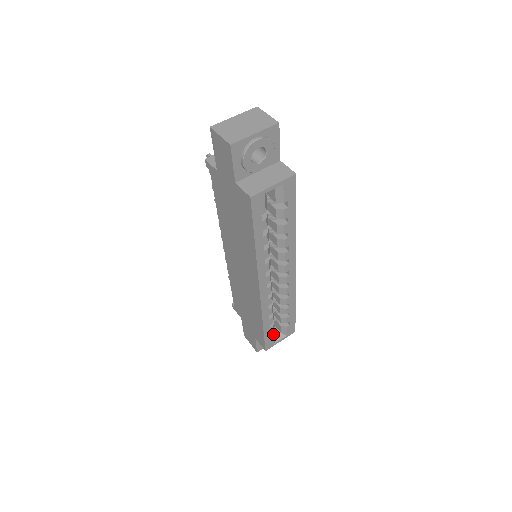
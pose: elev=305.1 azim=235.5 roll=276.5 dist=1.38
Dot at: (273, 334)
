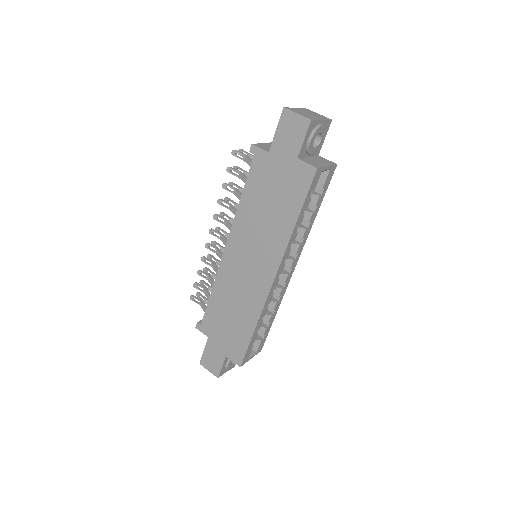
Dot at: (252, 346)
